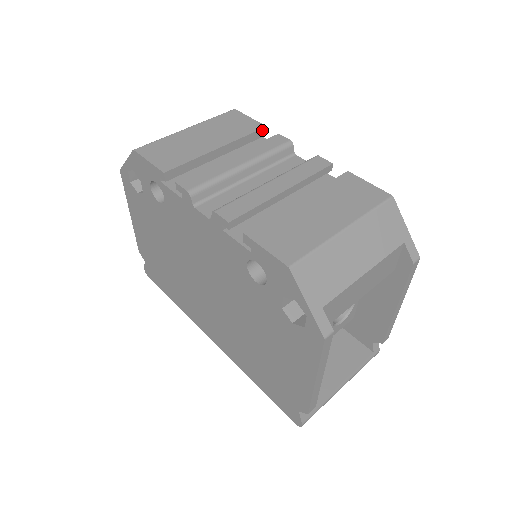
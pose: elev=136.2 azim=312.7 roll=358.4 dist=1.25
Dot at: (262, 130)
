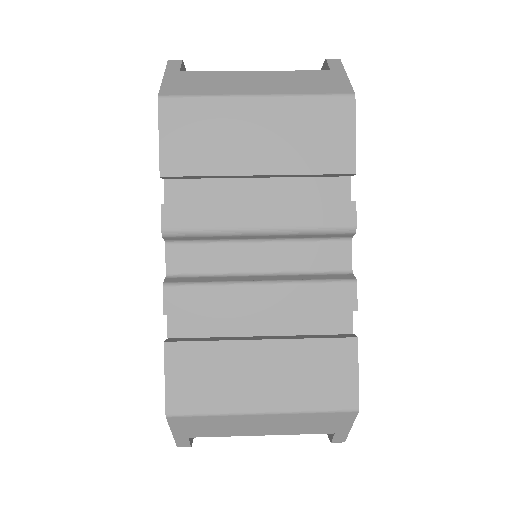
Dot at: (346, 174)
